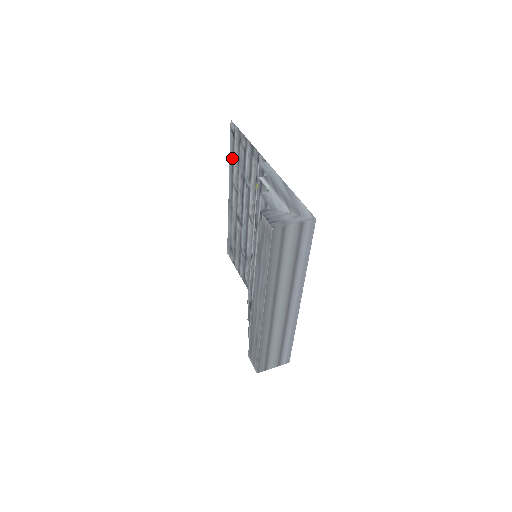
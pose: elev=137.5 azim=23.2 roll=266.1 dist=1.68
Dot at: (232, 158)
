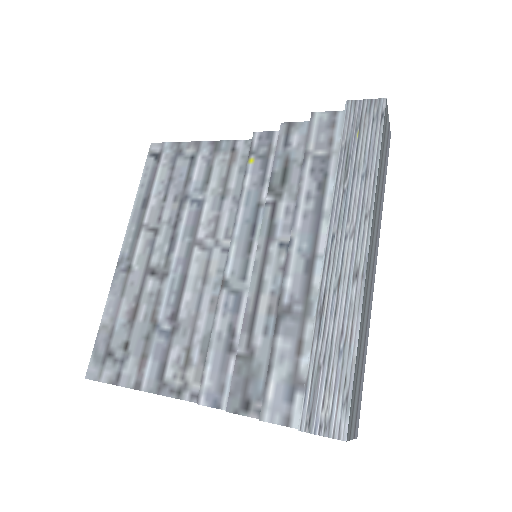
Dot at: (147, 189)
